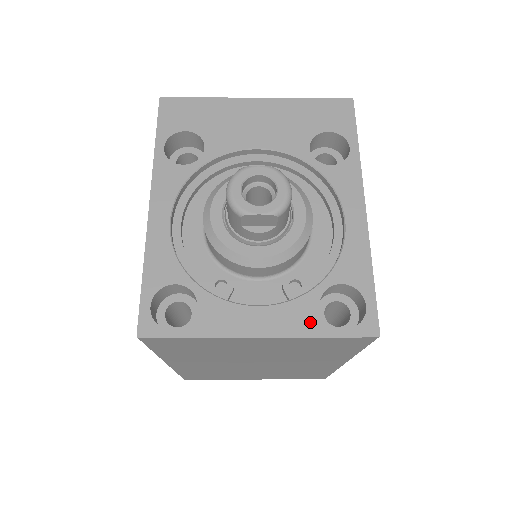
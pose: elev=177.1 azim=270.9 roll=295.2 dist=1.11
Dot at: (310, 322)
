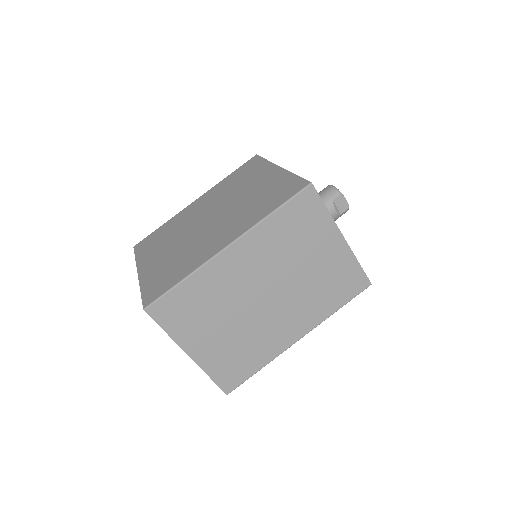
Dot at: occluded
